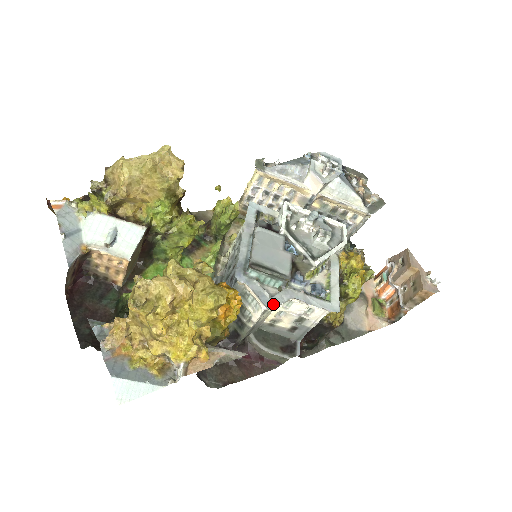
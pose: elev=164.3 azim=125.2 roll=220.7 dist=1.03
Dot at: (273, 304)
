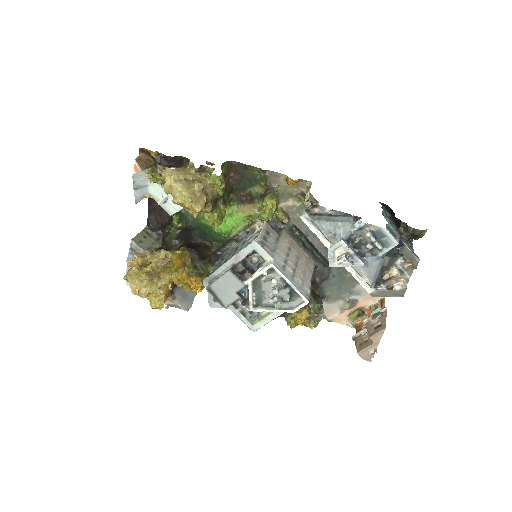
Dot at: (214, 306)
